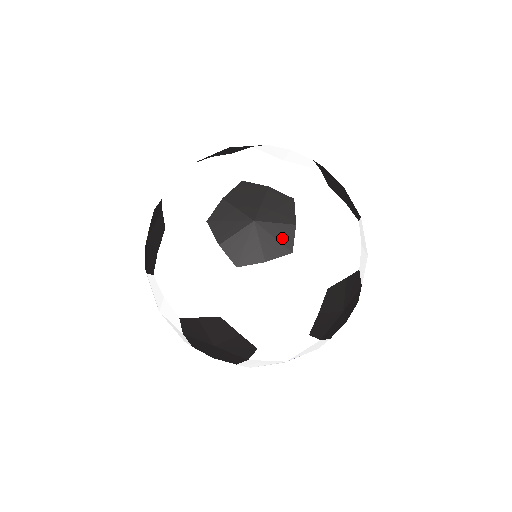
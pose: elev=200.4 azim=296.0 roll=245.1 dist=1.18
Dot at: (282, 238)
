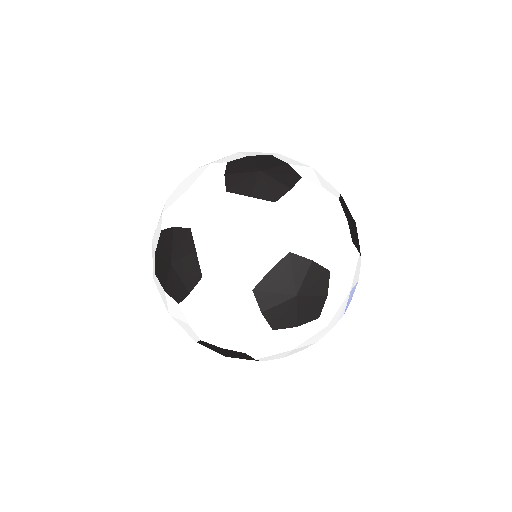
Dot at: (314, 307)
